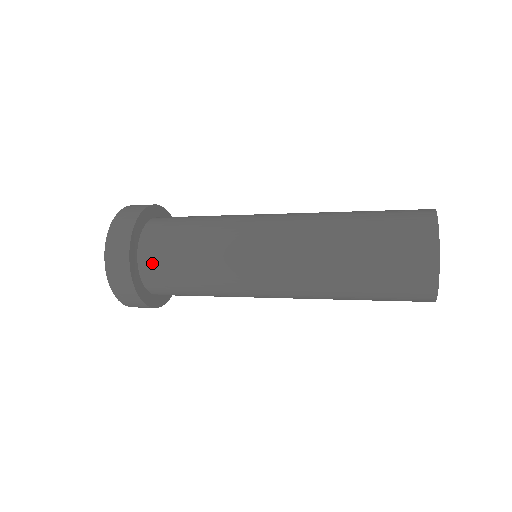
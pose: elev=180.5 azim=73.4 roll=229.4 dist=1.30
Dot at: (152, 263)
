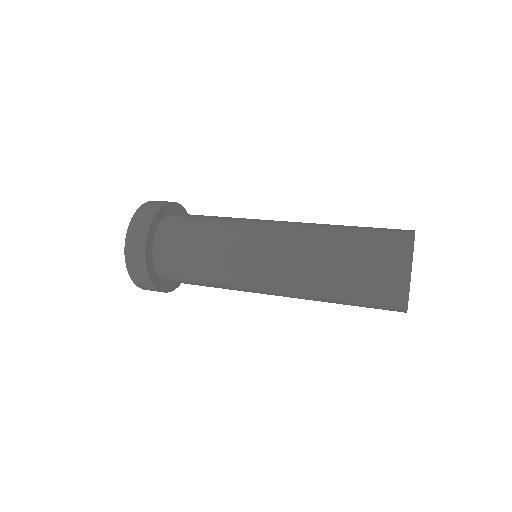
Dot at: (168, 273)
